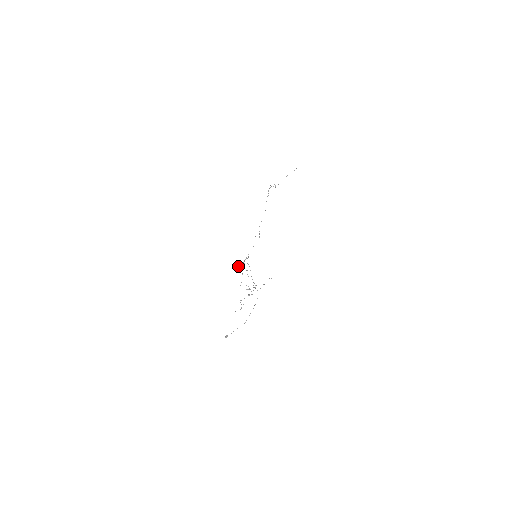
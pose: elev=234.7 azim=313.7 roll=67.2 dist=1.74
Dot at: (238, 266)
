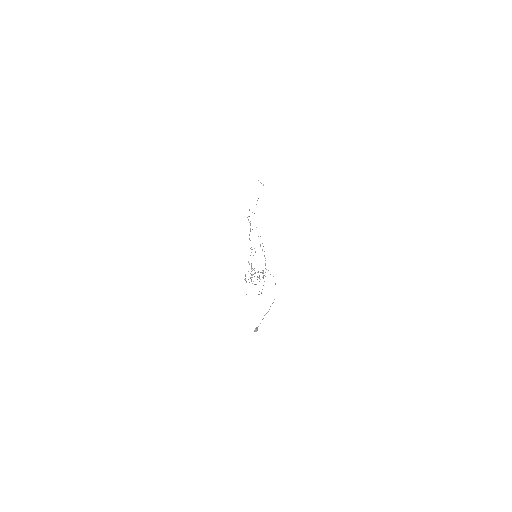
Dot at: occluded
